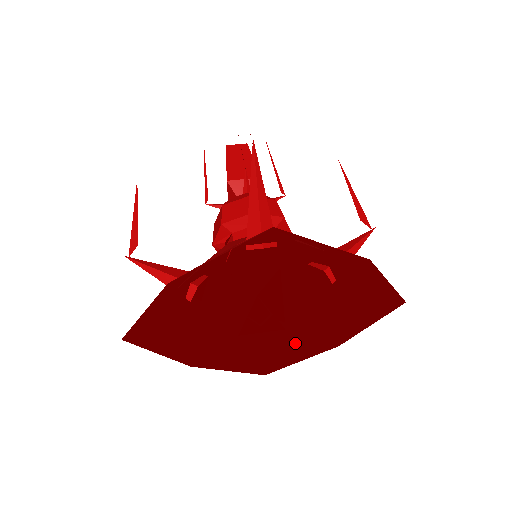
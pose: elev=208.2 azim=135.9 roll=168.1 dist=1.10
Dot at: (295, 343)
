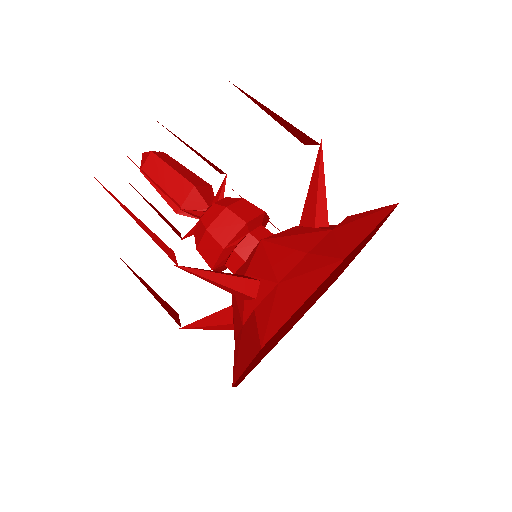
Dot at: occluded
